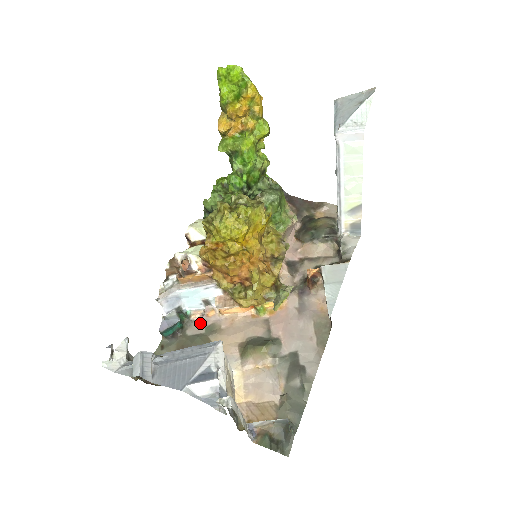
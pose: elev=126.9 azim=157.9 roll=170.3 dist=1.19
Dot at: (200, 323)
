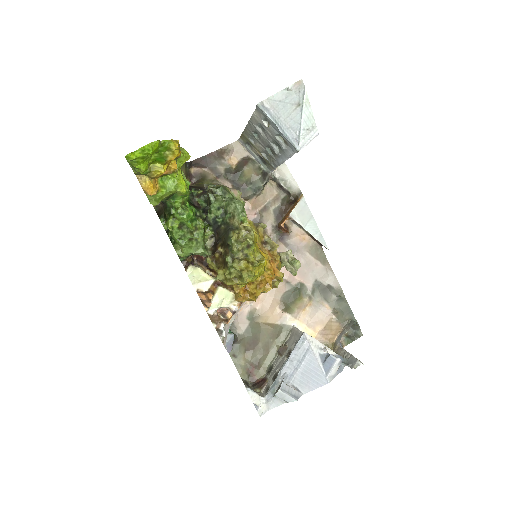
Dot at: (240, 319)
